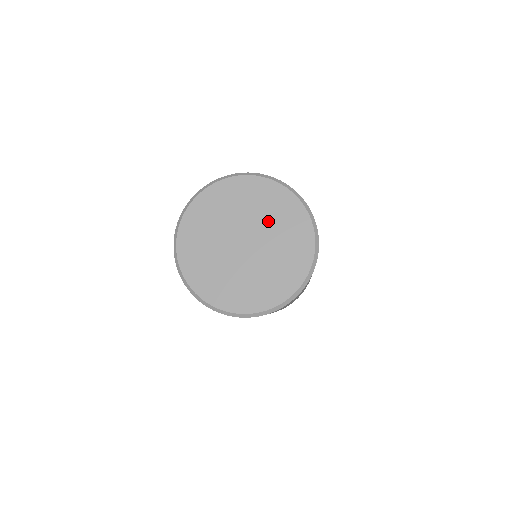
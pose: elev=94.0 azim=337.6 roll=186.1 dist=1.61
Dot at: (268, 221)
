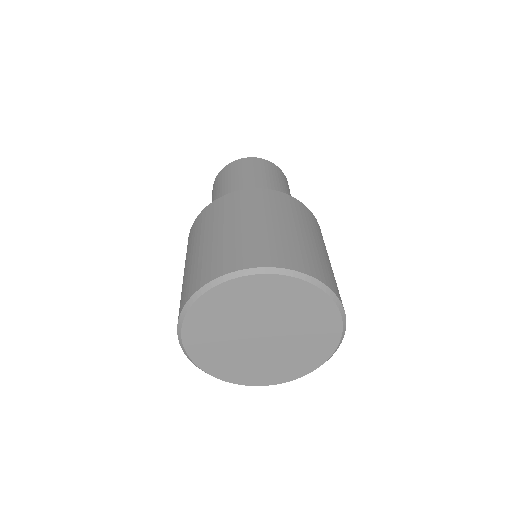
Dot at: (297, 342)
